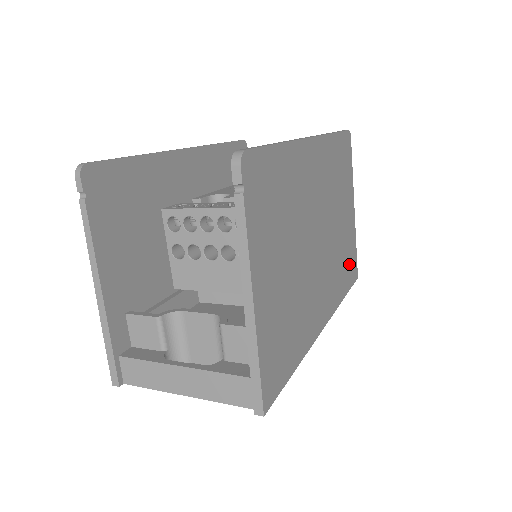
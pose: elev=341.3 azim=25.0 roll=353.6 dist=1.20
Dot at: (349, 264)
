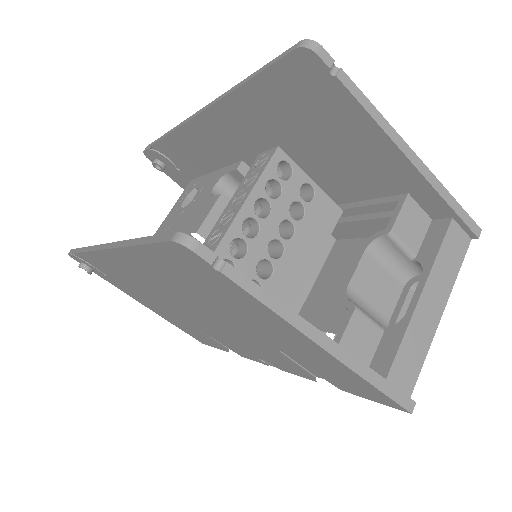
Dot at: occluded
